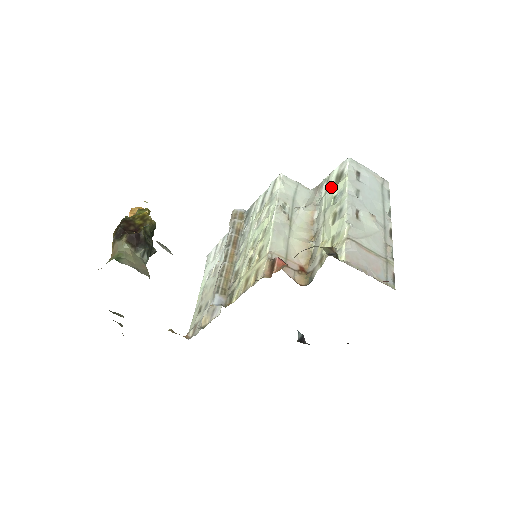
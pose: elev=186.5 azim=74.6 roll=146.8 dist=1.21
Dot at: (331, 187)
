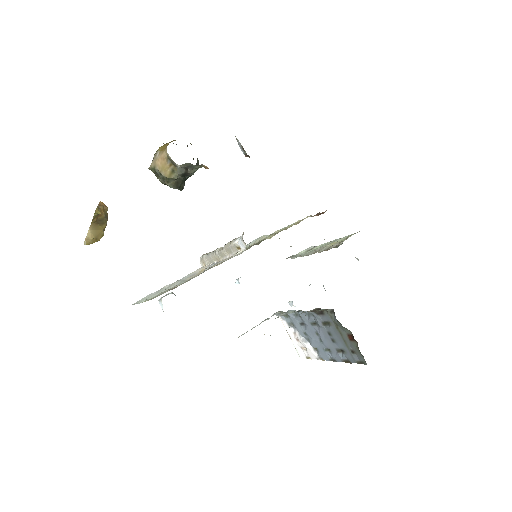
Dot at: (306, 252)
